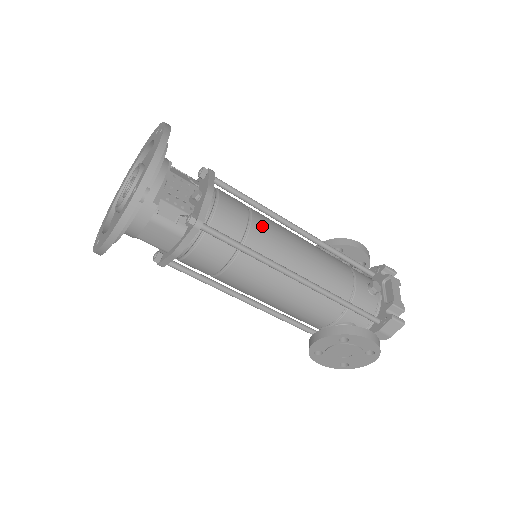
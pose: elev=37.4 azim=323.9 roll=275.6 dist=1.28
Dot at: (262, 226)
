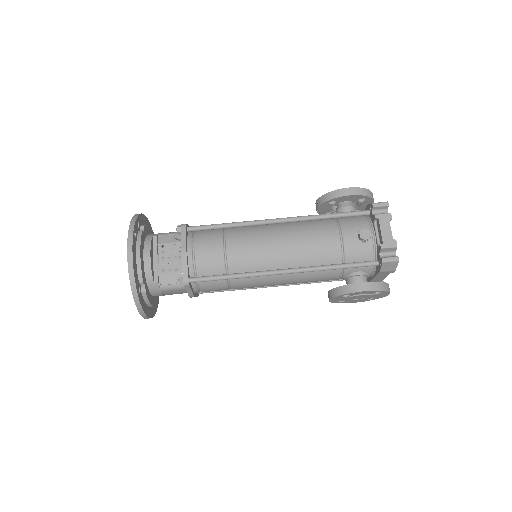
Dot at: (237, 249)
